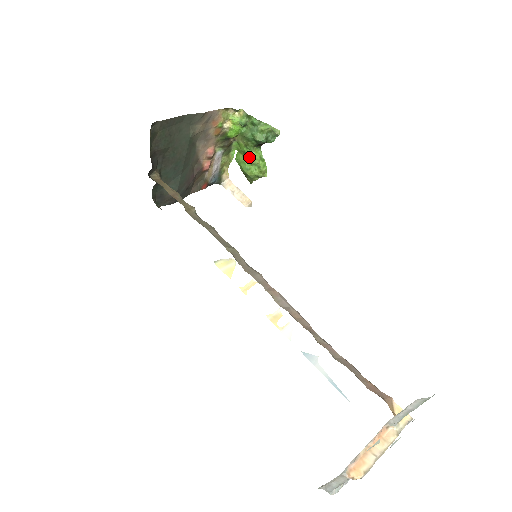
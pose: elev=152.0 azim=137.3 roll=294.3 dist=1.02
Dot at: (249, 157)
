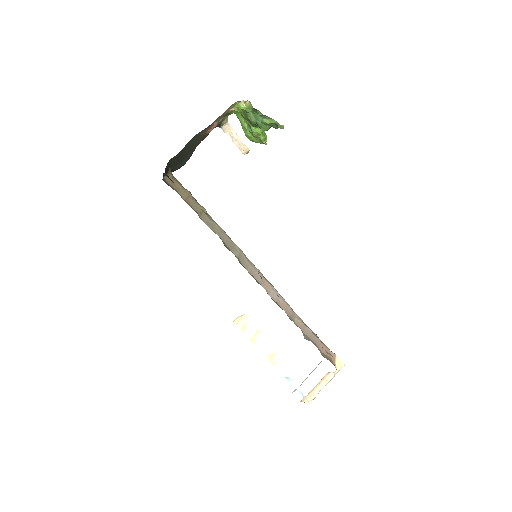
Dot at: (251, 130)
